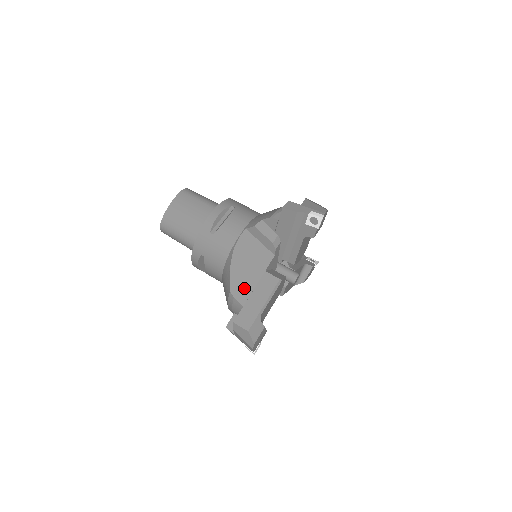
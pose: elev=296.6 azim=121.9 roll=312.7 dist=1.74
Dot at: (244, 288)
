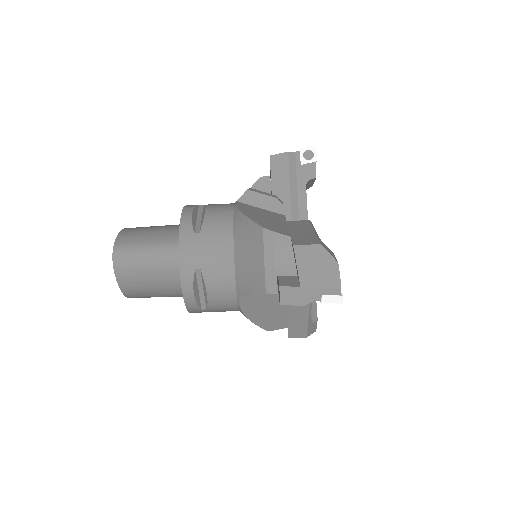
Dot at: (278, 321)
